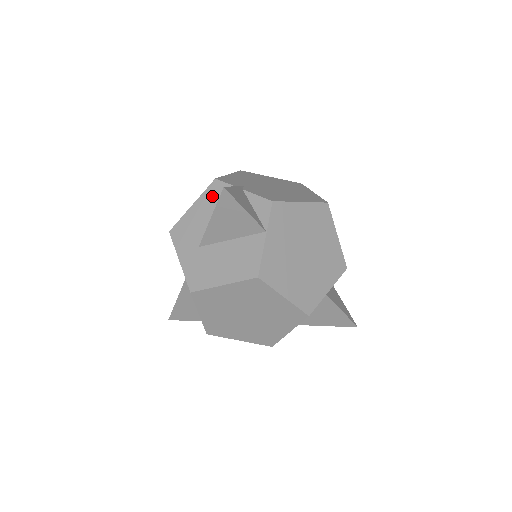
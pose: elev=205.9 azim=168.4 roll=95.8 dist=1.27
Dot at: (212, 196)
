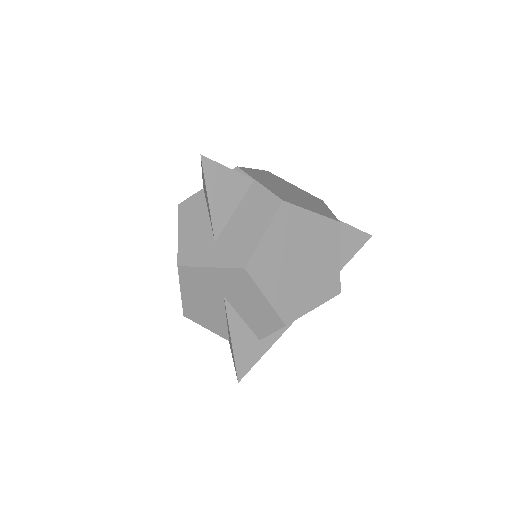
Dot at: (188, 213)
